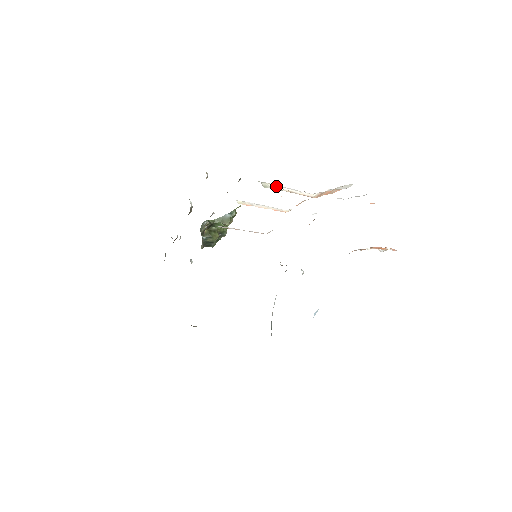
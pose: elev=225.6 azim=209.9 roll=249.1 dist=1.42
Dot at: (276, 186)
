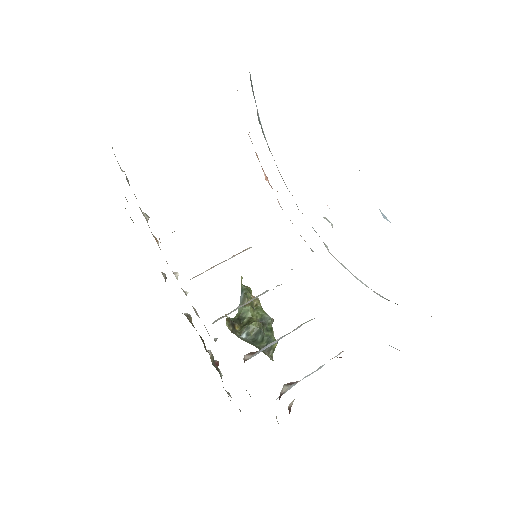
Dot at: occluded
